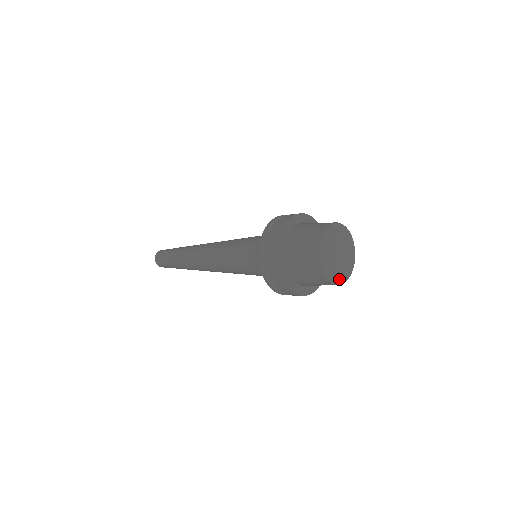
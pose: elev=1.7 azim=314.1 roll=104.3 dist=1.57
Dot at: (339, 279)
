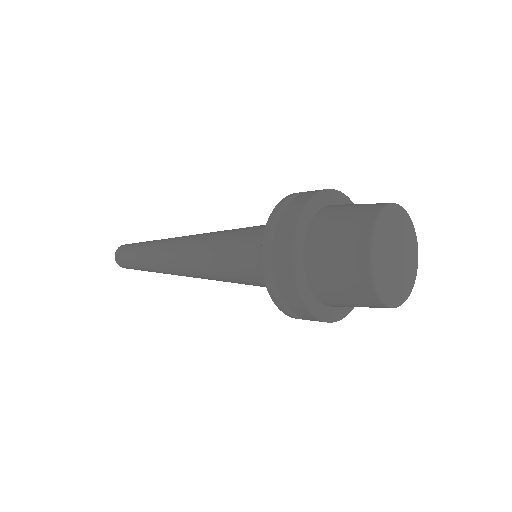
Dot at: (396, 298)
